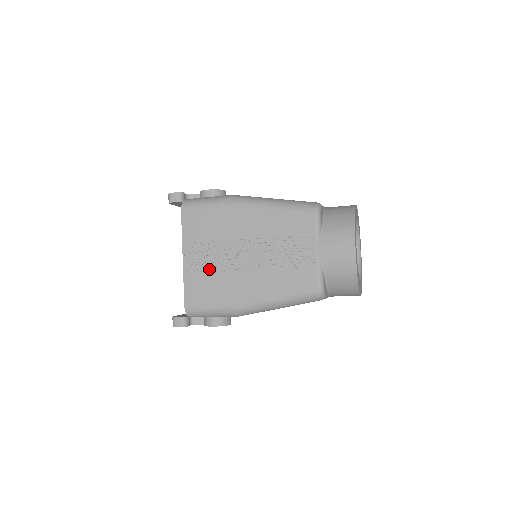
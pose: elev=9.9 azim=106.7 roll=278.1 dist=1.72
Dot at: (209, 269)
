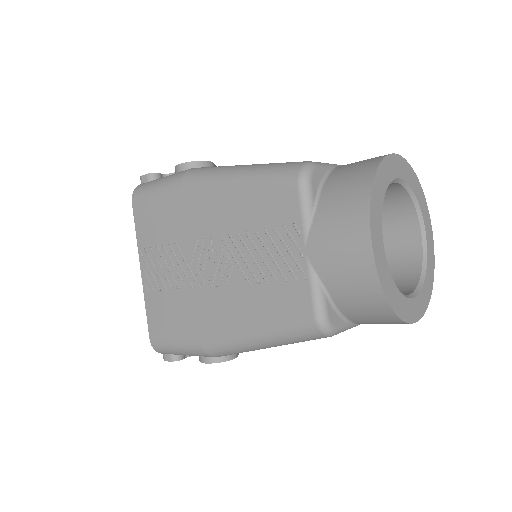
Dot at: (169, 286)
